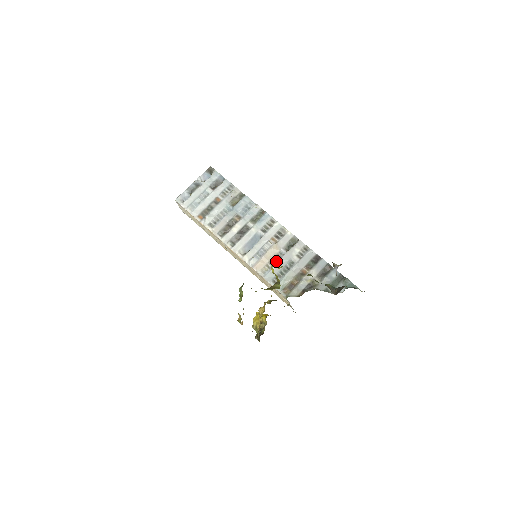
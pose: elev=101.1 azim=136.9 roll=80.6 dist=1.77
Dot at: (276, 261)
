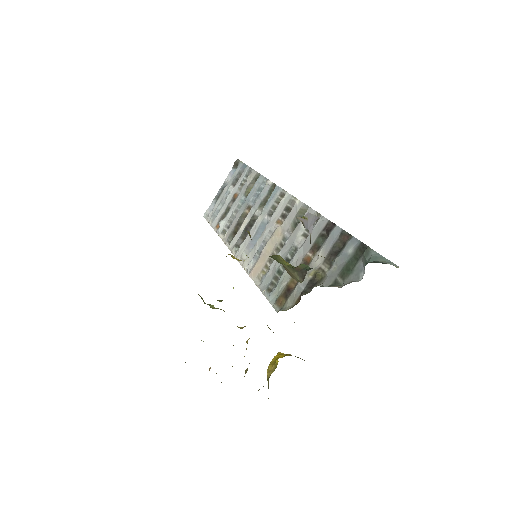
Dot at: occluded
